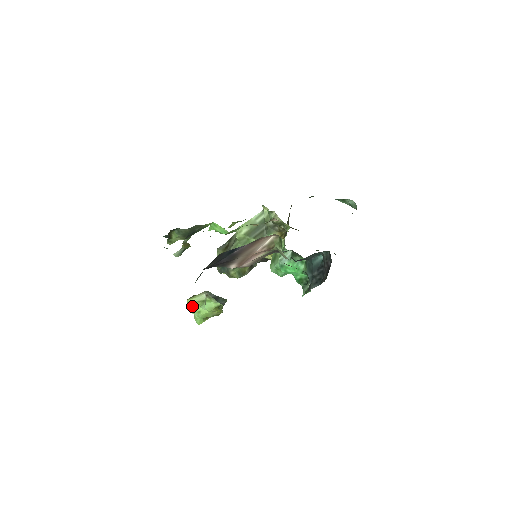
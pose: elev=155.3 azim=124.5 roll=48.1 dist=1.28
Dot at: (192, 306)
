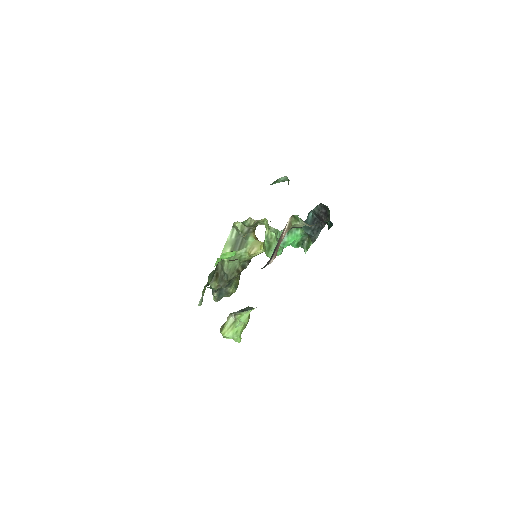
Dot at: (228, 333)
